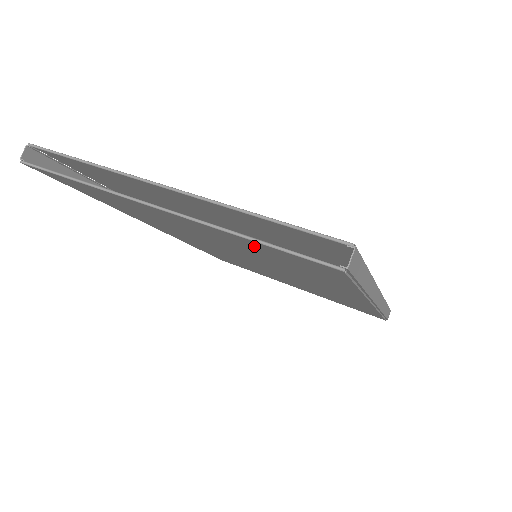
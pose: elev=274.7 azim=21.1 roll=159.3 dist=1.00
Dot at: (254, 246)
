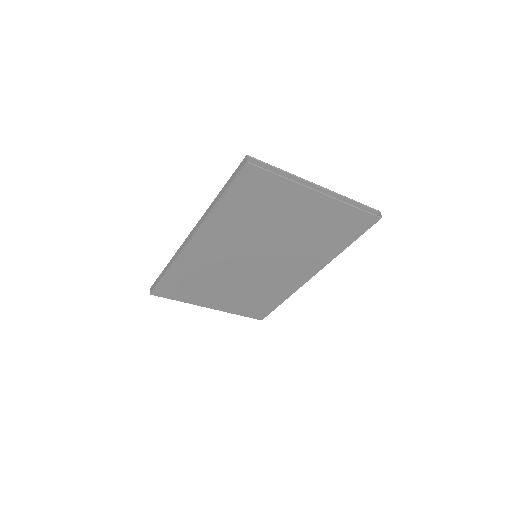
Dot at: (342, 215)
